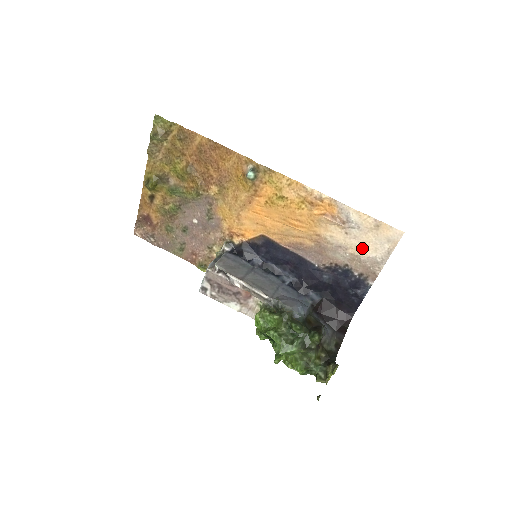
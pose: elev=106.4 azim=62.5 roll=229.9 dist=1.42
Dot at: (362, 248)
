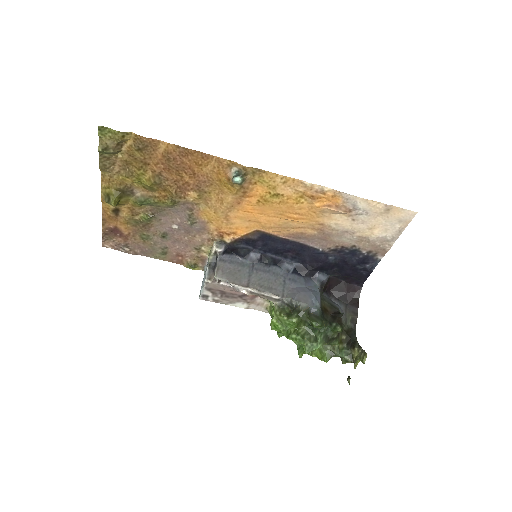
Dot at: (371, 230)
